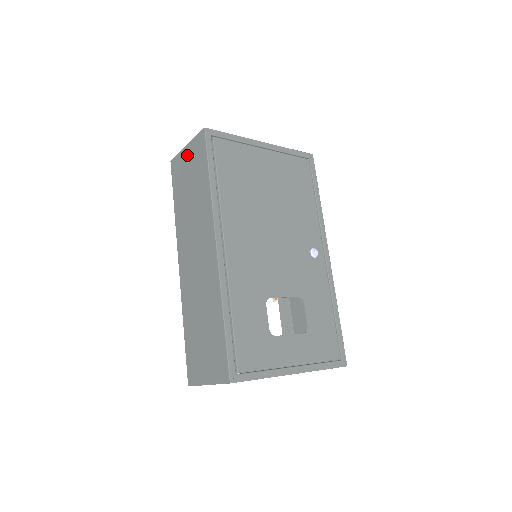
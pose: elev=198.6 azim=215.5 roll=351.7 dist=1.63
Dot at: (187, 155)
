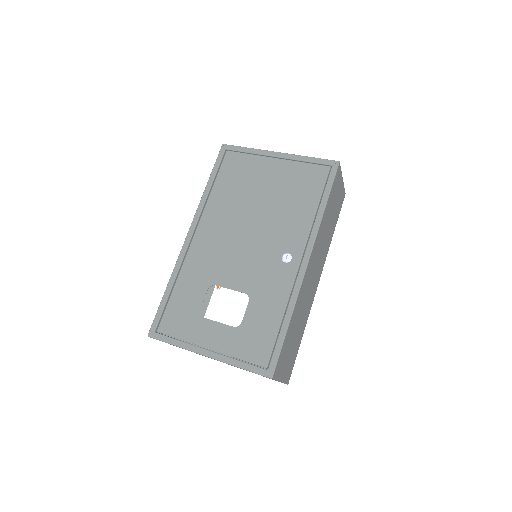
Dot at: occluded
